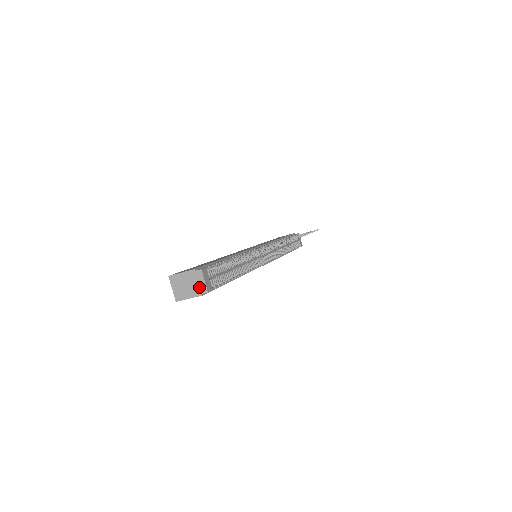
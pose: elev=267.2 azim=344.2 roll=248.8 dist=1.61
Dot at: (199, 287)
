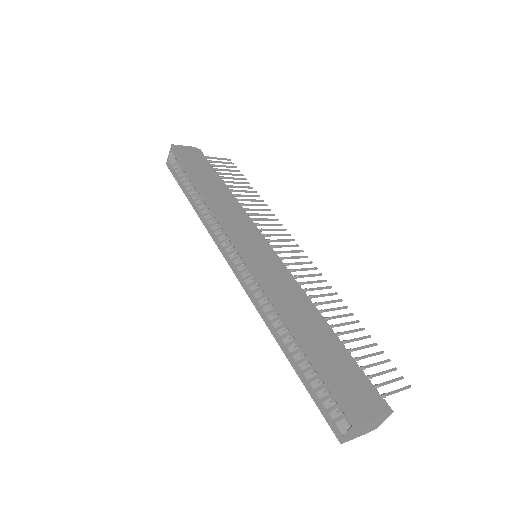
Dot at: (375, 426)
